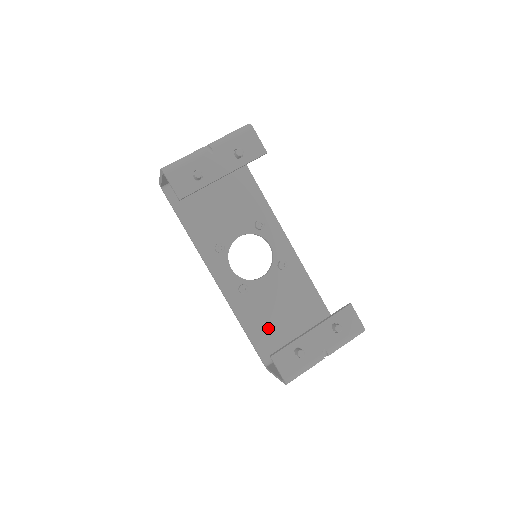
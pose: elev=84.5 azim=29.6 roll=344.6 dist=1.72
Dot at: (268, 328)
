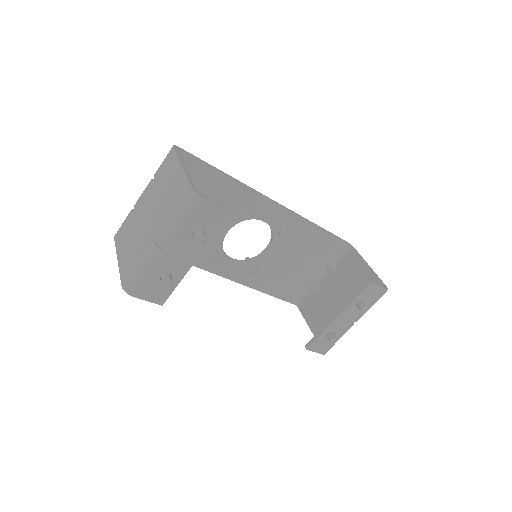
Dot at: (289, 282)
